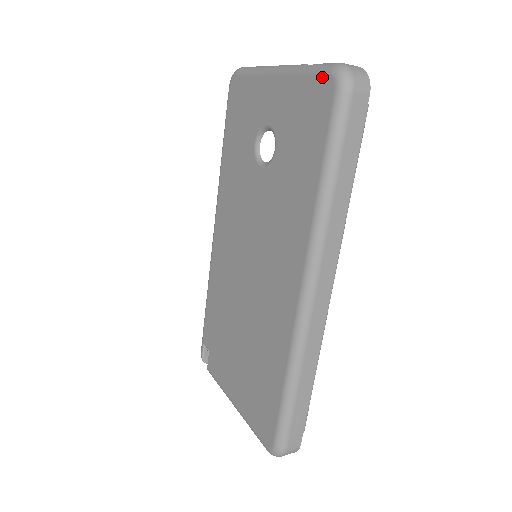
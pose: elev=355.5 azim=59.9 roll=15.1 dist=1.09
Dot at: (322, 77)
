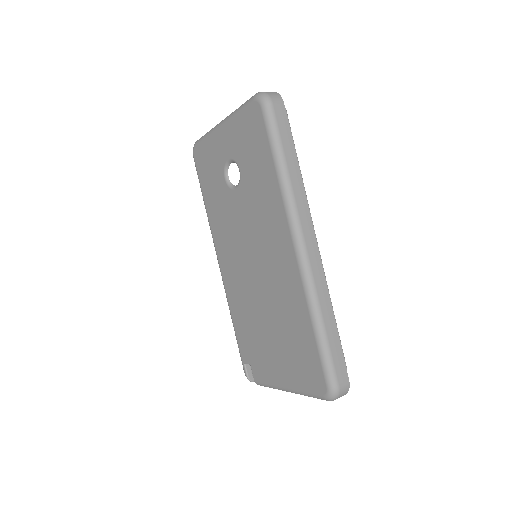
Dot at: (250, 105)
